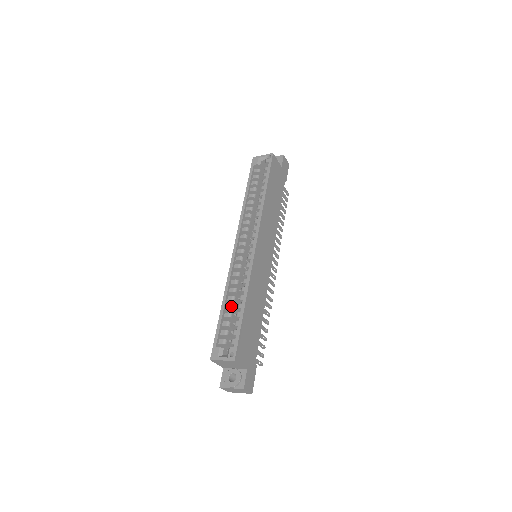
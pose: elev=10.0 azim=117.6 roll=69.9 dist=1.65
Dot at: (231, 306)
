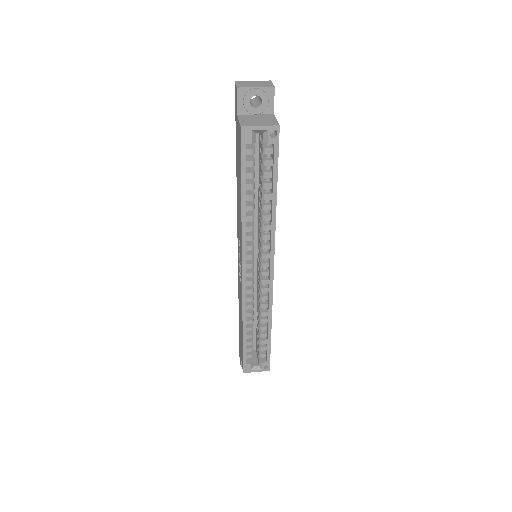
Dot at: (252, 329)
